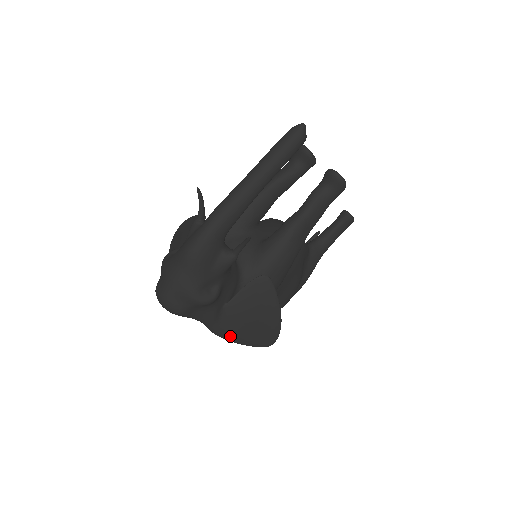
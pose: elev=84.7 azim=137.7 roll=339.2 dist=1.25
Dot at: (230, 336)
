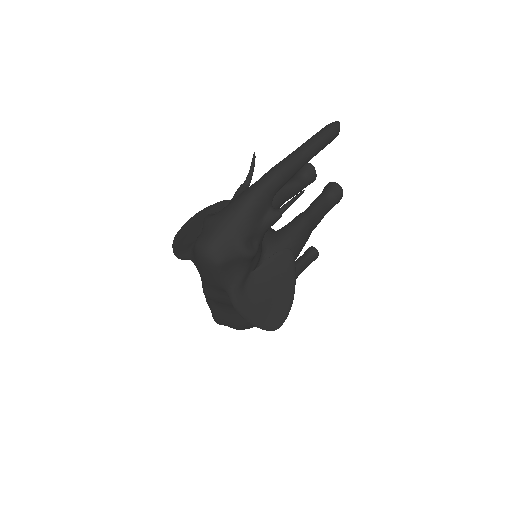
Dot at: (247, 310)
